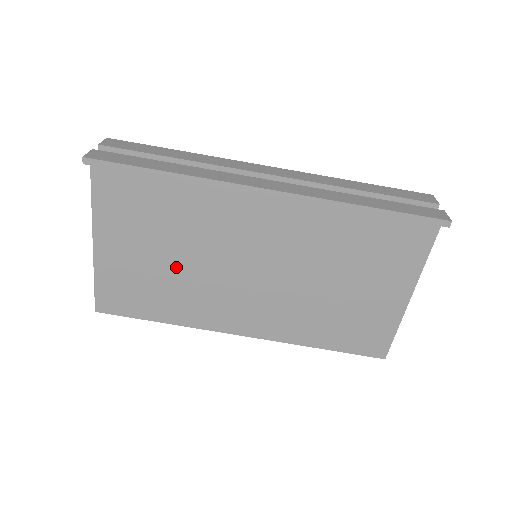
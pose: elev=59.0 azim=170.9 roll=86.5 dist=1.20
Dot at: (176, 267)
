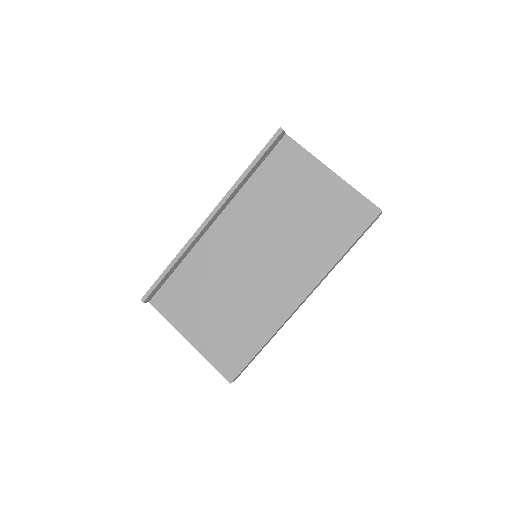
Dot at: (230, 306)
